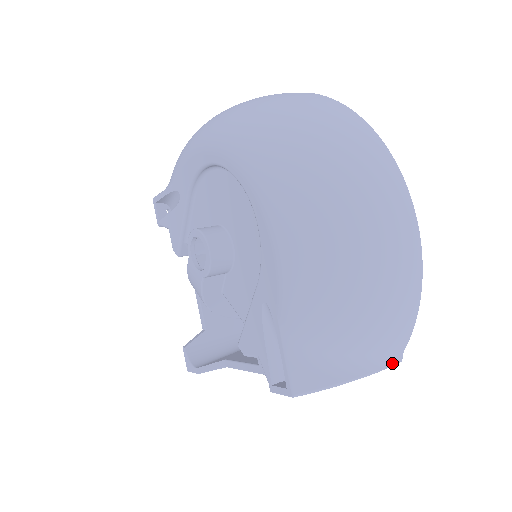
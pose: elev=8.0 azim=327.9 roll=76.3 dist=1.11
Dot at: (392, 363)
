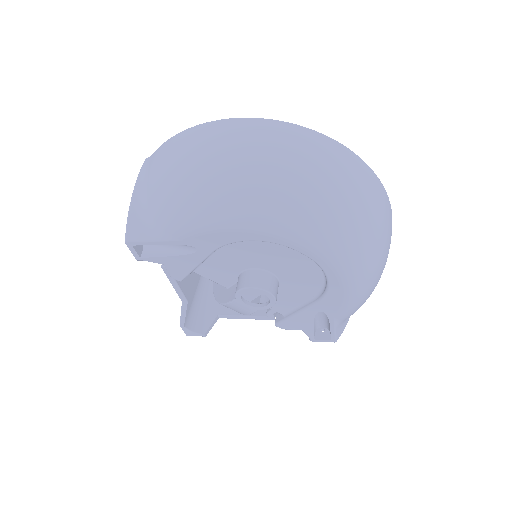
Dot at: occluded
